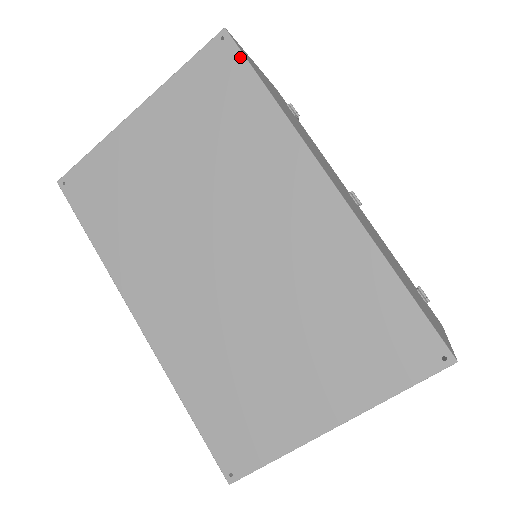
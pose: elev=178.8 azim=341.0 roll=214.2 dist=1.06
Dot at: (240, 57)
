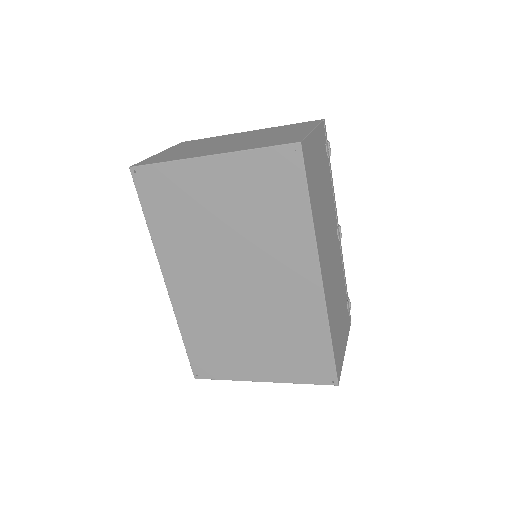
Dot at: (302, 170)
